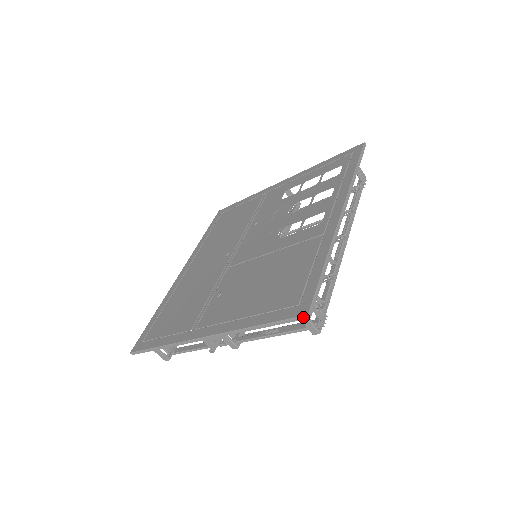
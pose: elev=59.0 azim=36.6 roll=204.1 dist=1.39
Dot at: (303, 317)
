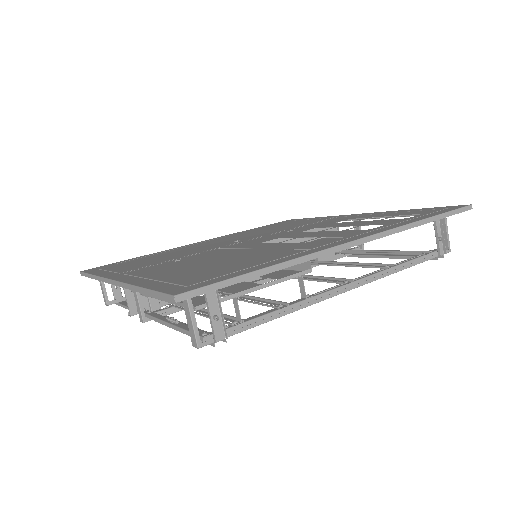
Dot at: (170, 297)
